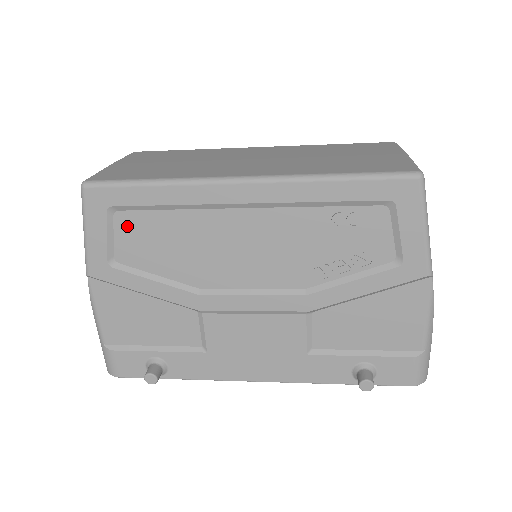
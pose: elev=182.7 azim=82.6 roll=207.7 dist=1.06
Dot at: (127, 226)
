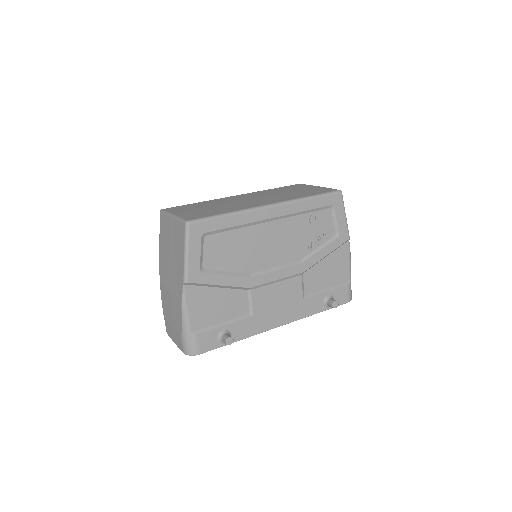
Dot at: (211, 244)
